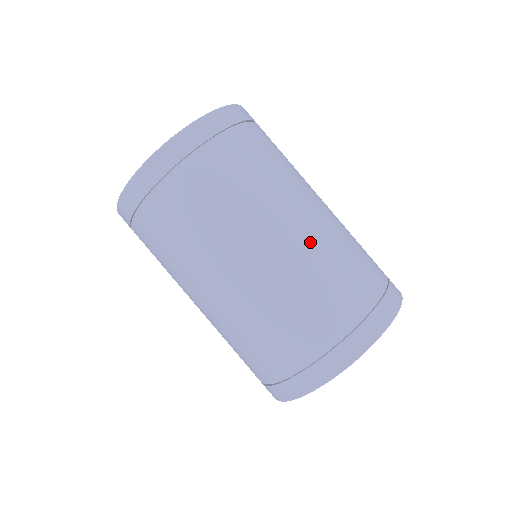
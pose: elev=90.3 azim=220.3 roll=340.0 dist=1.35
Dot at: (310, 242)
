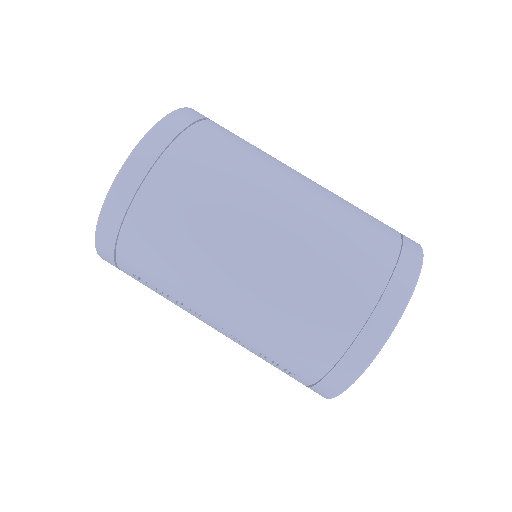
Dot at: (324, 188)
